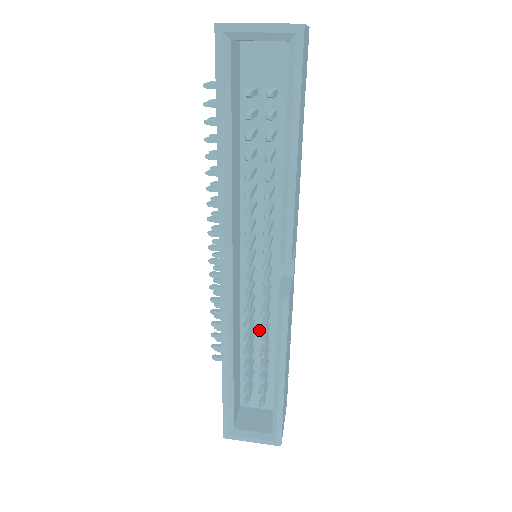
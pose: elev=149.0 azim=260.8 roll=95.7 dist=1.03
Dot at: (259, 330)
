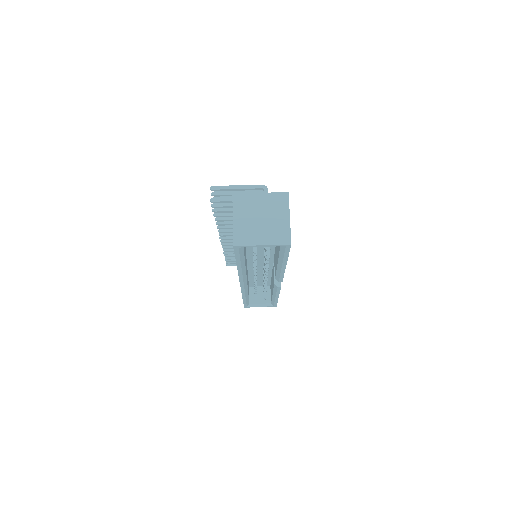
Dot at: (260, 273)
